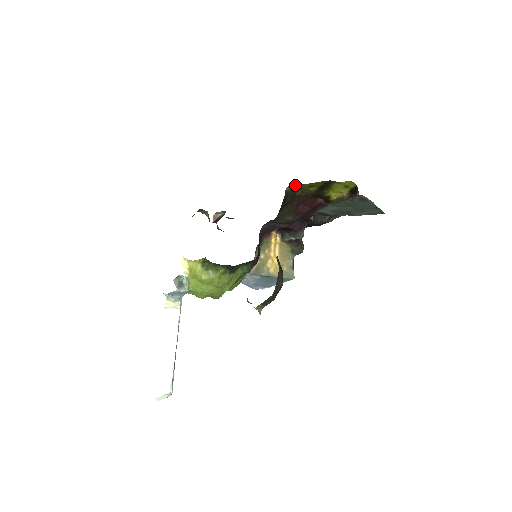
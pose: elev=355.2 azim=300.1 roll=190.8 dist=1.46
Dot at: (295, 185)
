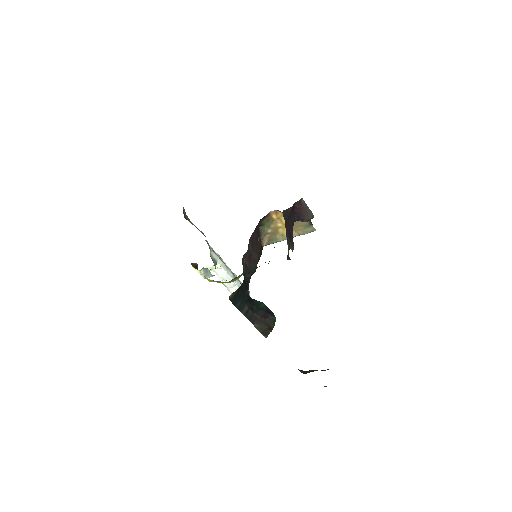
Dot at: occluded
